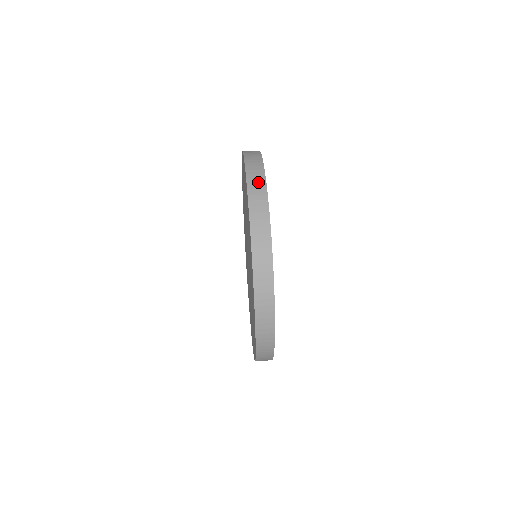
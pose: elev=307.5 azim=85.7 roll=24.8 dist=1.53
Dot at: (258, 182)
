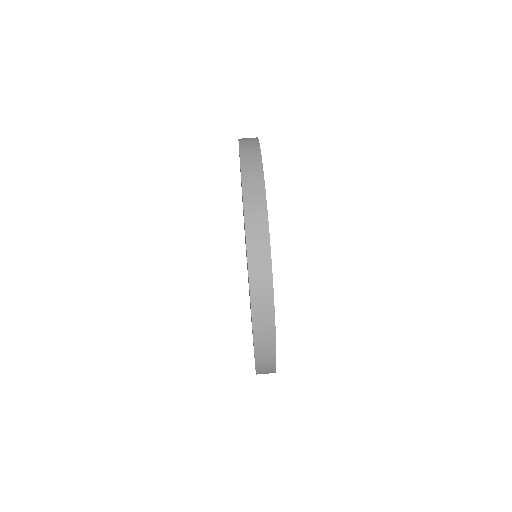
Dot at: (255, 182)
